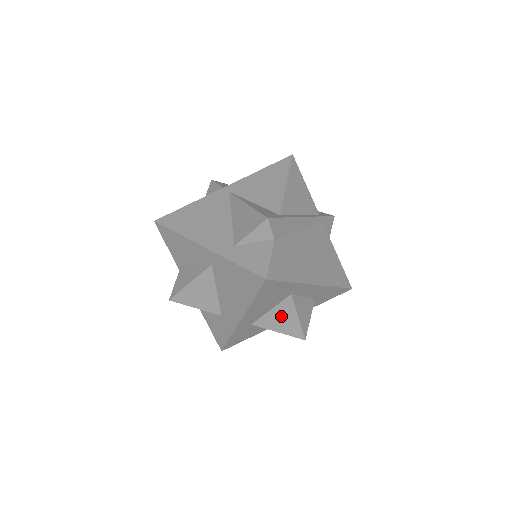
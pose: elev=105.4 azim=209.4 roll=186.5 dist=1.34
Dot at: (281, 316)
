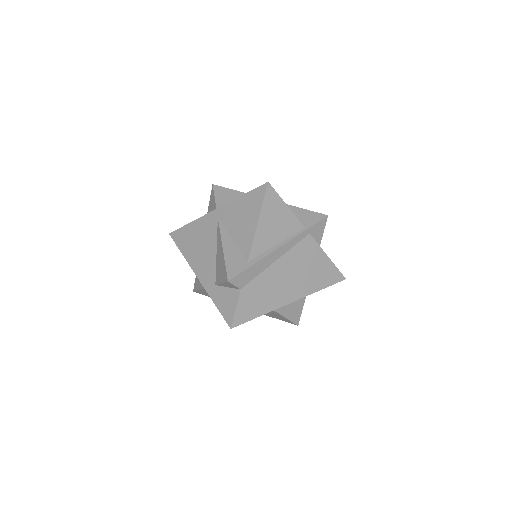
Dot at: (273, 314)
